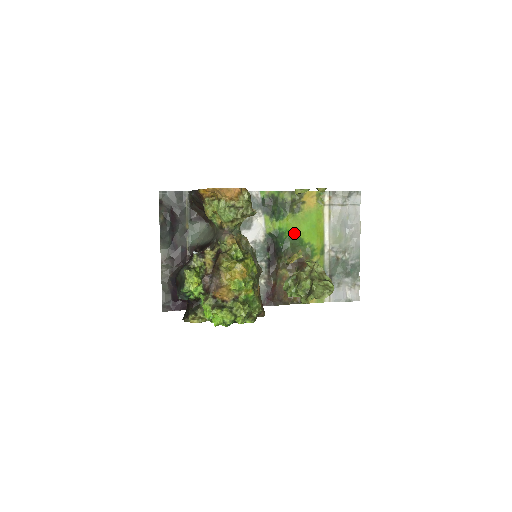
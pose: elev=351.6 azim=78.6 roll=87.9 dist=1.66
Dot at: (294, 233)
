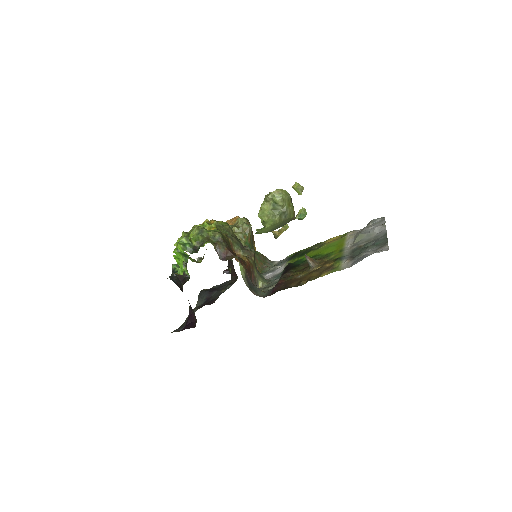
Dot at: occluded
